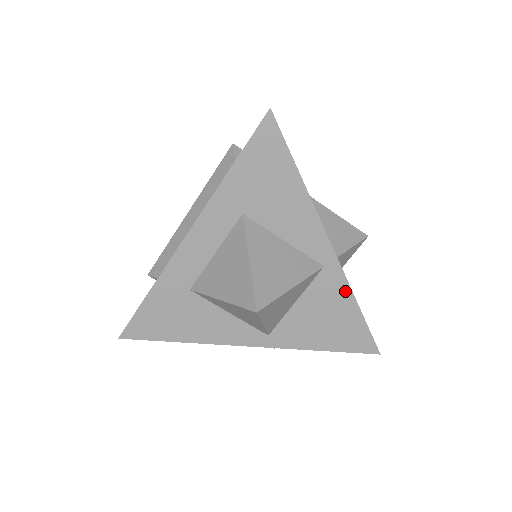
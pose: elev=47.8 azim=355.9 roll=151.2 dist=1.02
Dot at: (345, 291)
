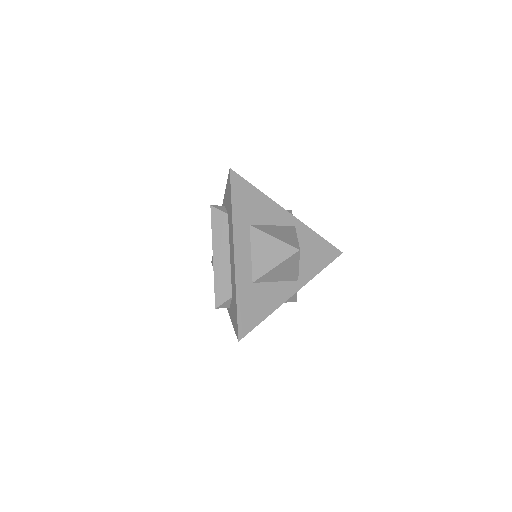
Dot at: (310, 232)
